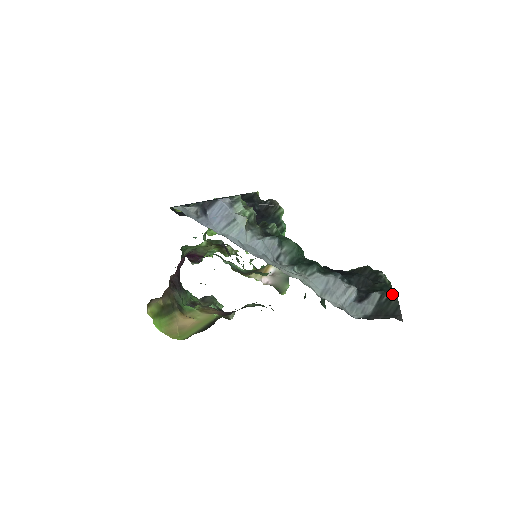
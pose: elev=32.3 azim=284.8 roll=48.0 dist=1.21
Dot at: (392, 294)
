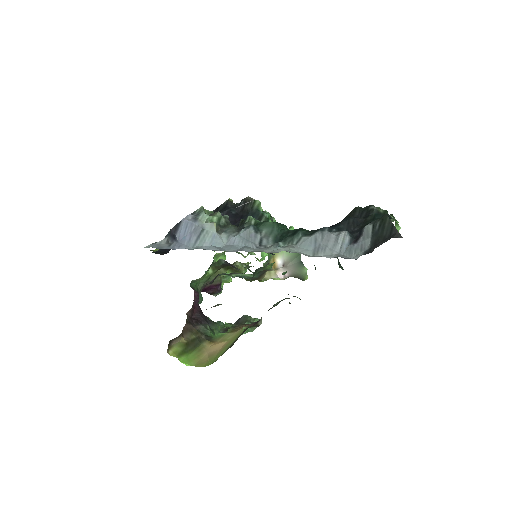
Dot at: (383, 218)
